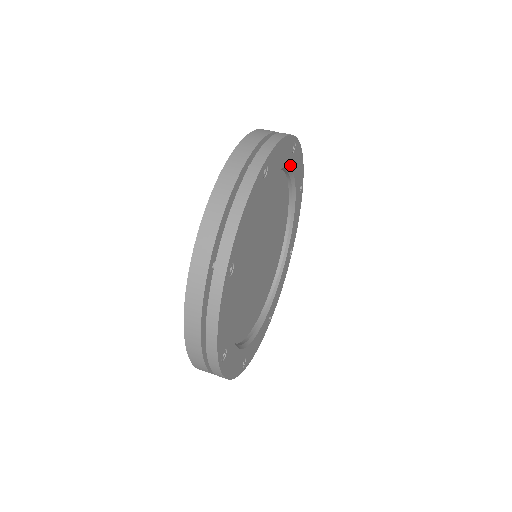
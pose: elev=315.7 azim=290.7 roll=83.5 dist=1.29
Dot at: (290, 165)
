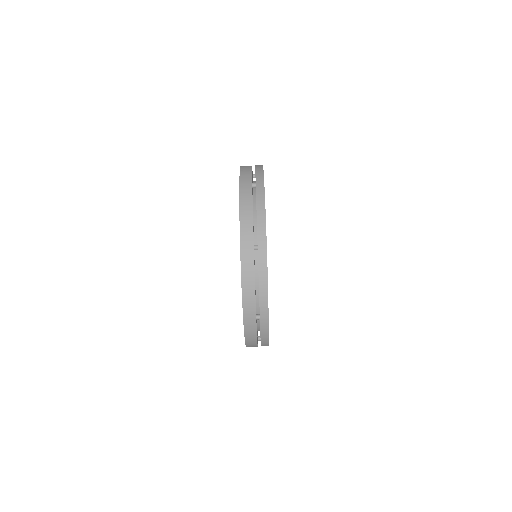
Dot at: occluded
